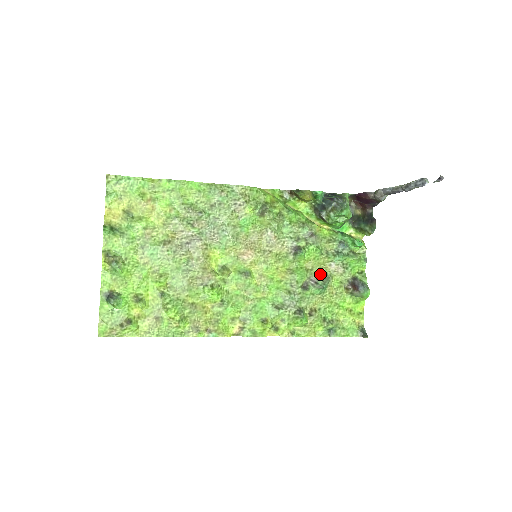
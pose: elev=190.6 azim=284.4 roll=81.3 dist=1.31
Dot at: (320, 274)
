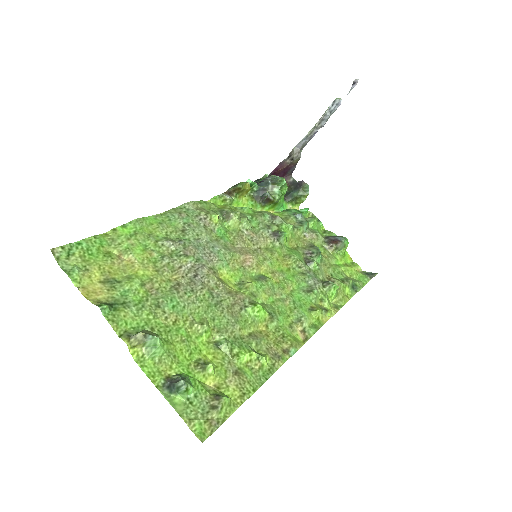
Dot at: (306, 247)
